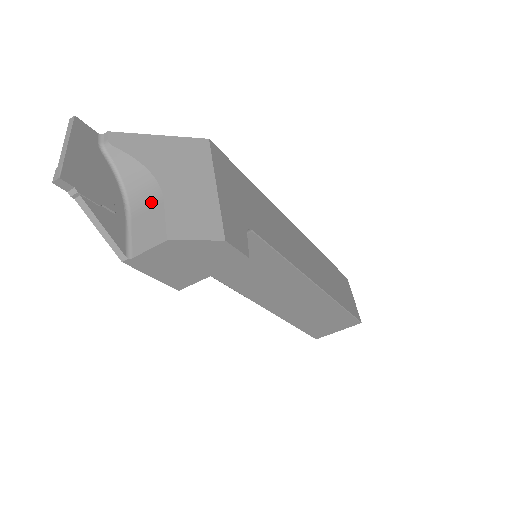
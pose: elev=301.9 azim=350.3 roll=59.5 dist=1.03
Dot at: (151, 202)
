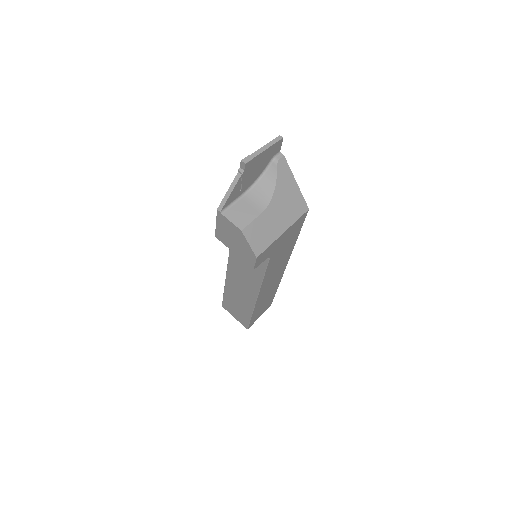
Dot at: (257, 205)
